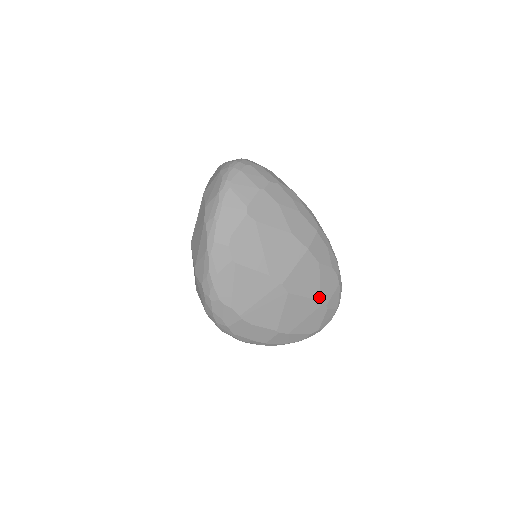
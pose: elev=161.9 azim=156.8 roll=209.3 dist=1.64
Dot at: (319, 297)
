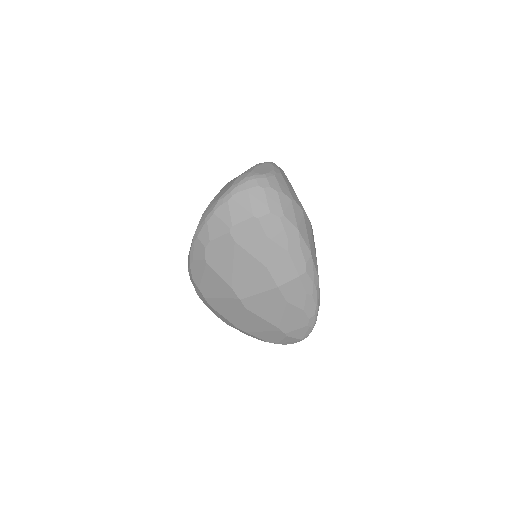
Dot at: (278, 325)
